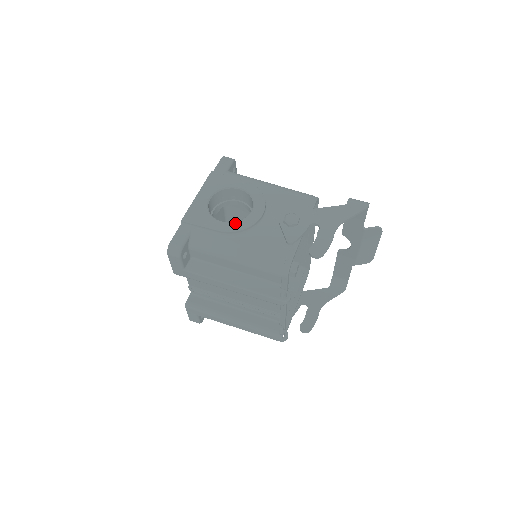
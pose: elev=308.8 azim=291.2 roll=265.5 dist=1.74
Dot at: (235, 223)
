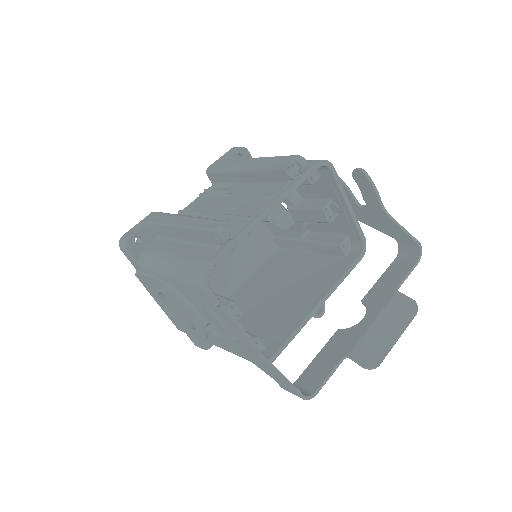
Dot at: occluded
